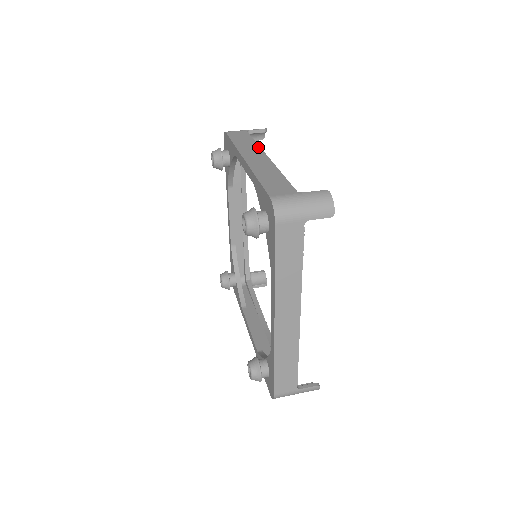
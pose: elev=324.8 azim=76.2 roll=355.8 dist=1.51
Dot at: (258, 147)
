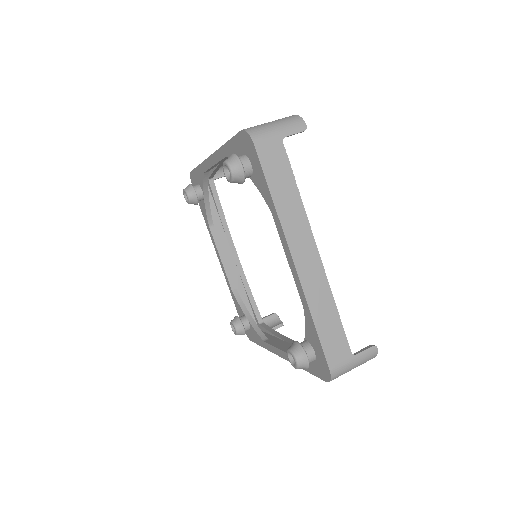
Dot at: occluded
